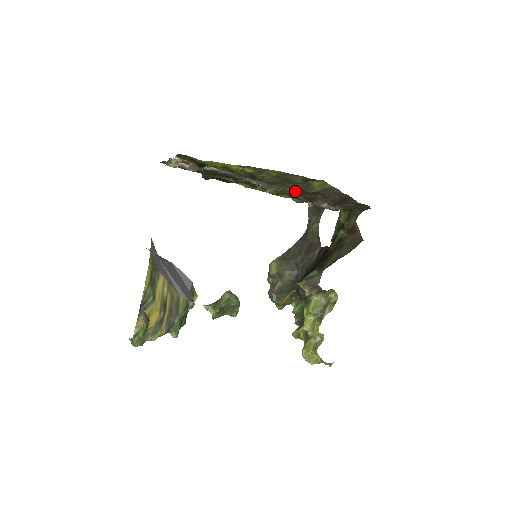
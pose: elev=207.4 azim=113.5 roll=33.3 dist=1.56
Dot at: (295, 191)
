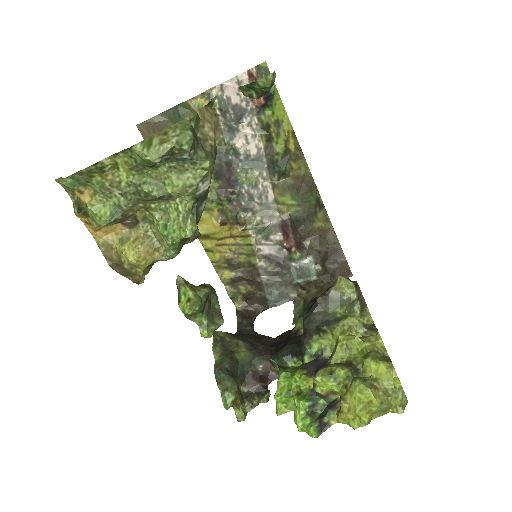
Dot at: (293, 221)
